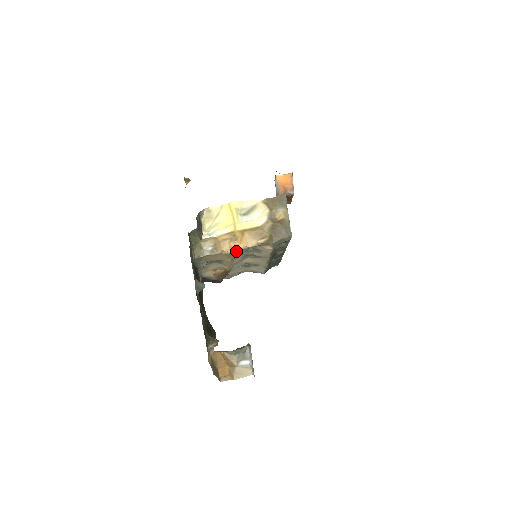
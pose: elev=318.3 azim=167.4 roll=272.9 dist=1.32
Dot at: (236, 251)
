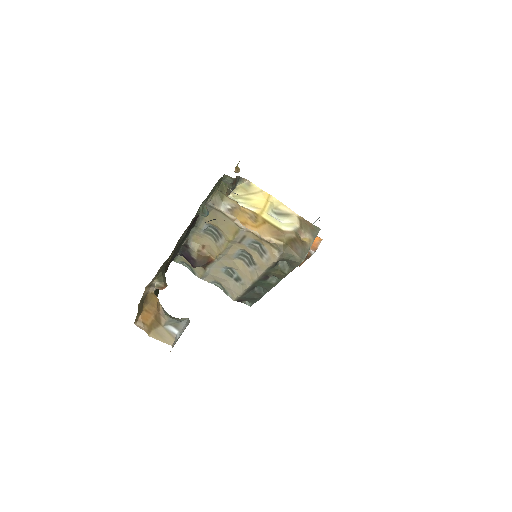
Dot at: (247, 230)
